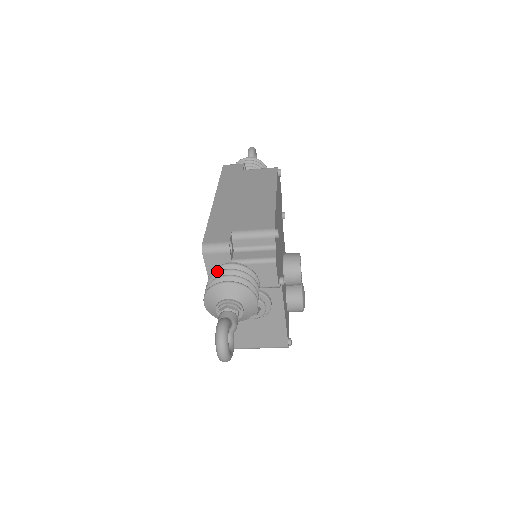
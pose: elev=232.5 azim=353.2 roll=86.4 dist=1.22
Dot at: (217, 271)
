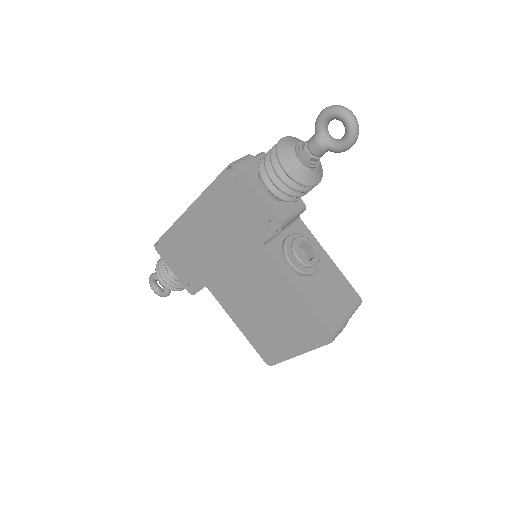
Dot at: (263, 163)
